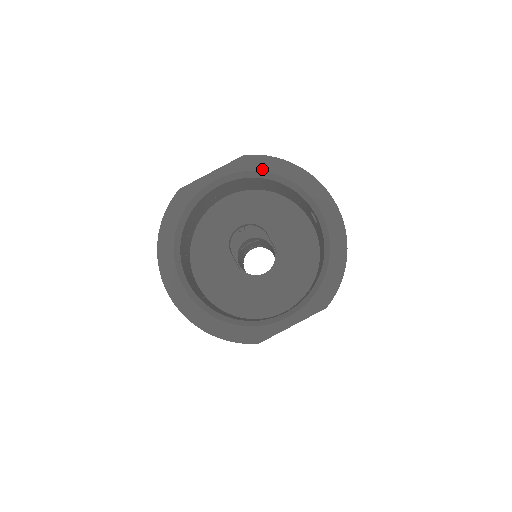
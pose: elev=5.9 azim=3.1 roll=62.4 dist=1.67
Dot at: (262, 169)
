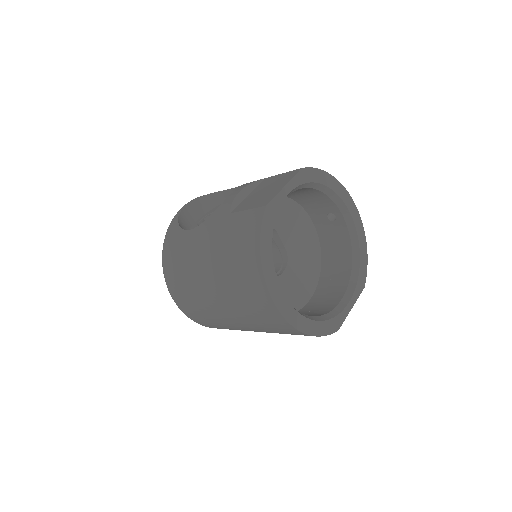
Dot at: (315, 180)
